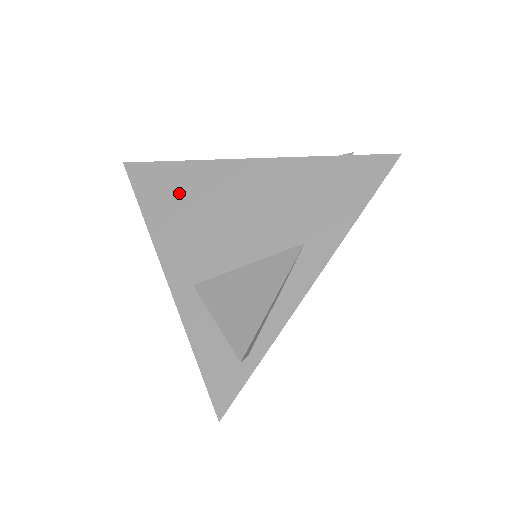
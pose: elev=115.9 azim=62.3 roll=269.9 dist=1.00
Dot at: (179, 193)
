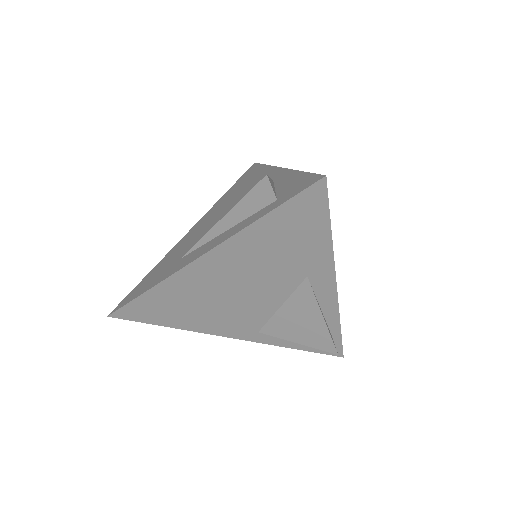
Dot at: (177, 306)
